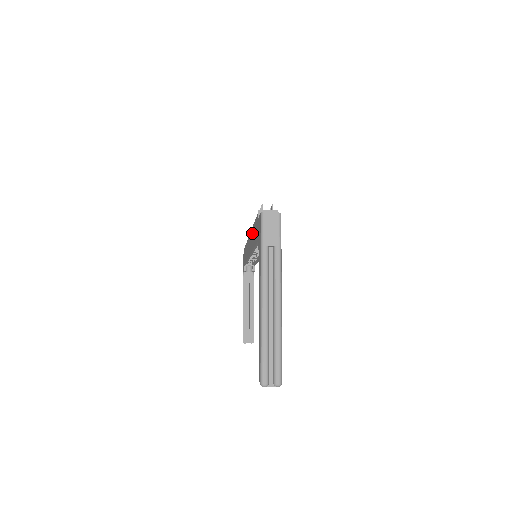
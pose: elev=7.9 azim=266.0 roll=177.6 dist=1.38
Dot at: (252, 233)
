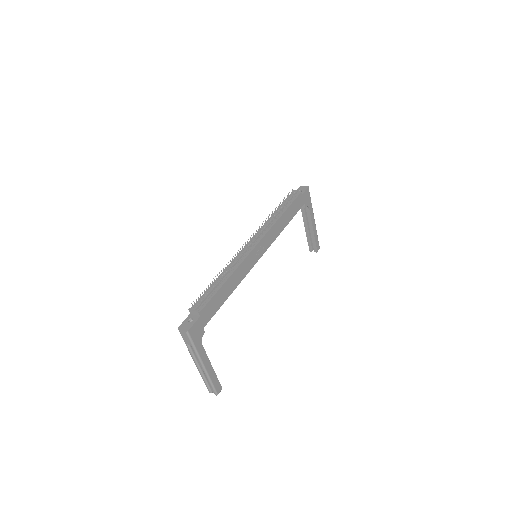
Dot at: occluded
